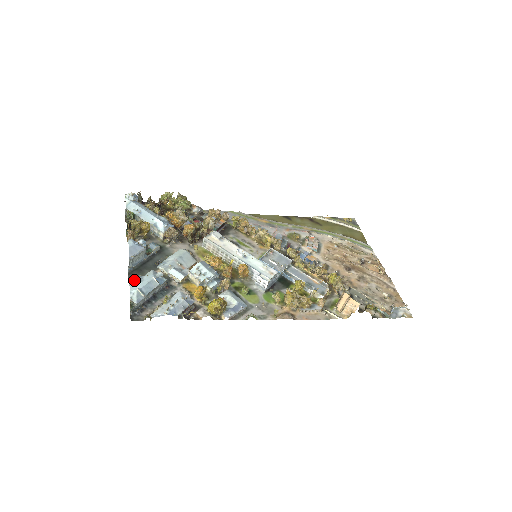
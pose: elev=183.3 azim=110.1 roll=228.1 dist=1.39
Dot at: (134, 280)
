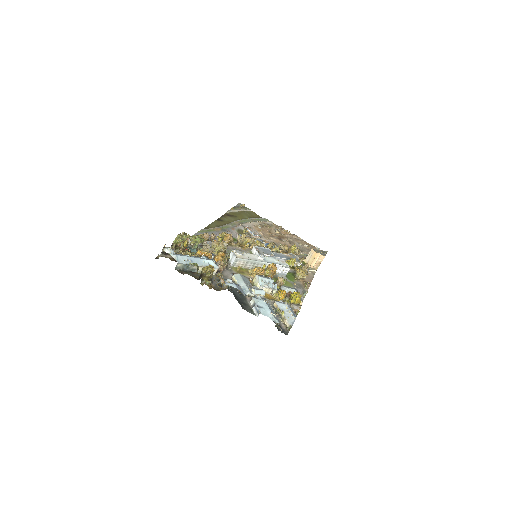
Dot at: (260, 310)
